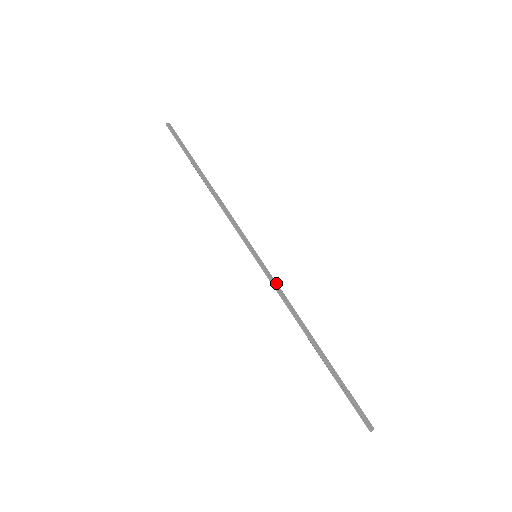
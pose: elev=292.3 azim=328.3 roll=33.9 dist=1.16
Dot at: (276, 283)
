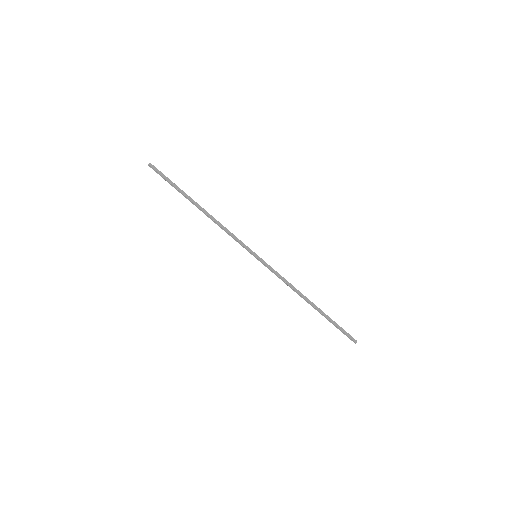
Dot at: (275, 271)
